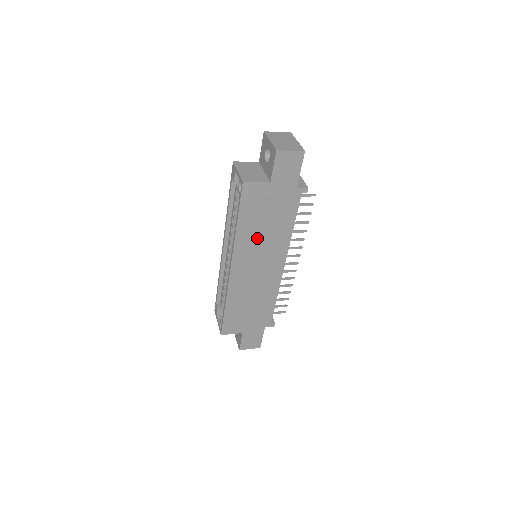
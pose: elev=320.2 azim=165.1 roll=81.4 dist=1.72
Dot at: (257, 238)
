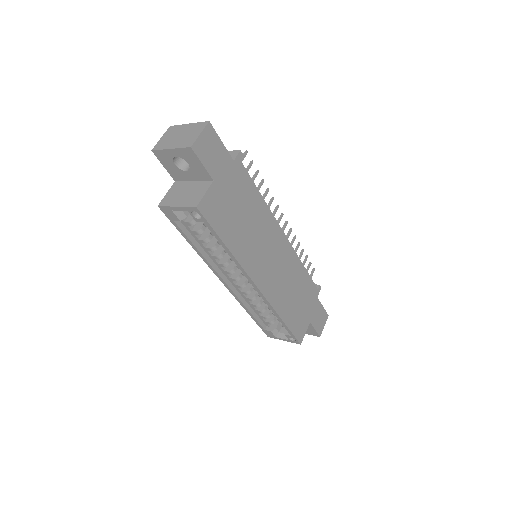
Dot at: (249, 239)
